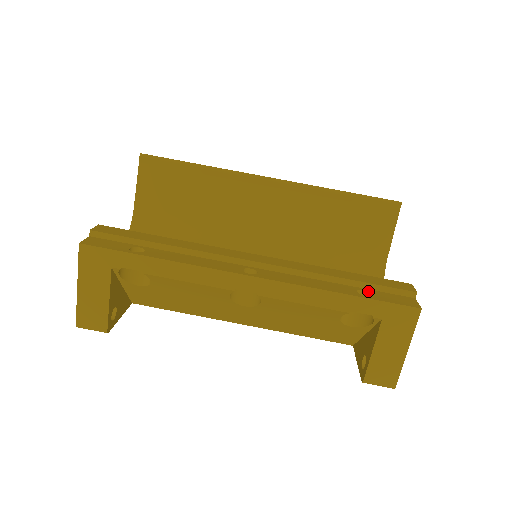
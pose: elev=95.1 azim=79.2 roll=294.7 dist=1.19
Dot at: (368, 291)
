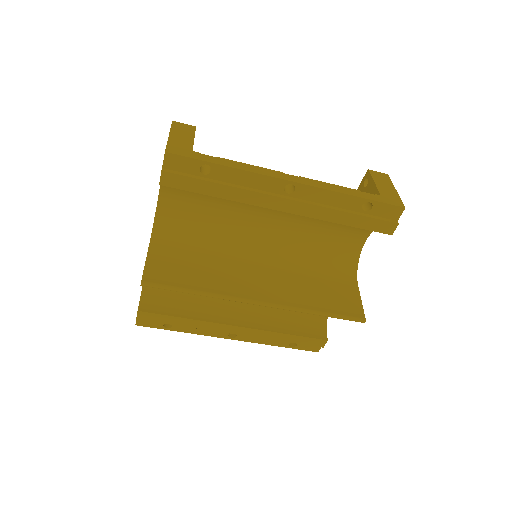
Dot at: (297, 343)
